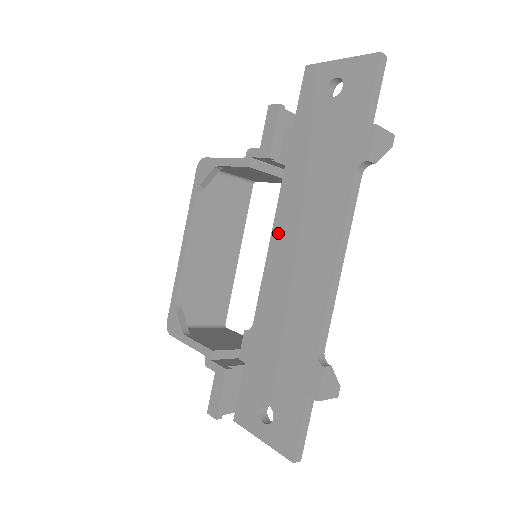
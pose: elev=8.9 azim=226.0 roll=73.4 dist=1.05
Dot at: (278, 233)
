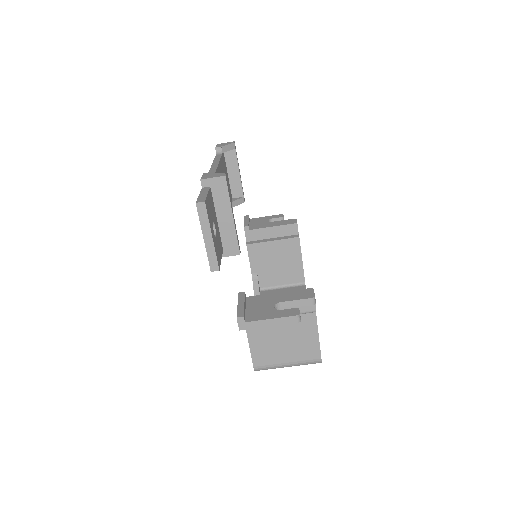
Dot at: occluded
